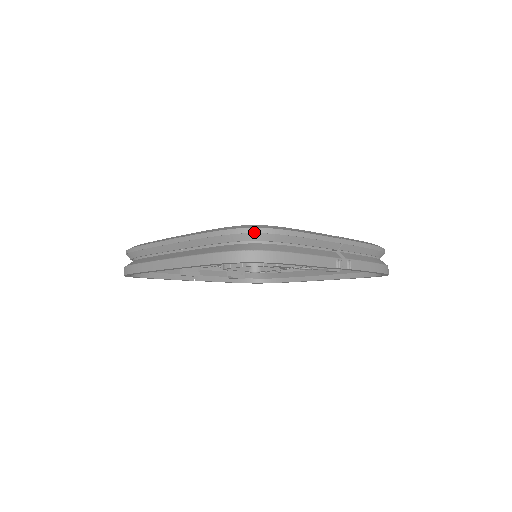
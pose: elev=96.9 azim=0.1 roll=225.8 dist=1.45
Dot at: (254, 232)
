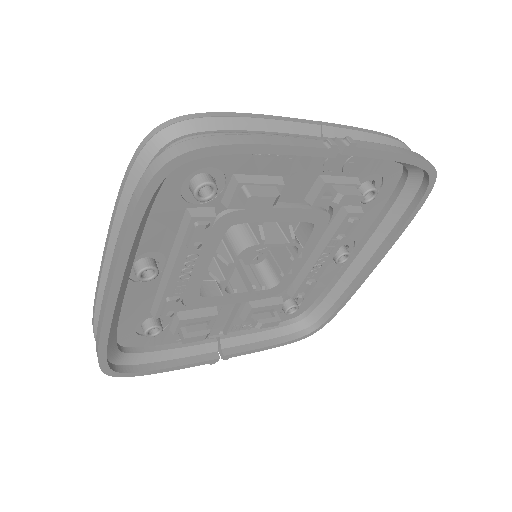
Dot at: (161, 129)
